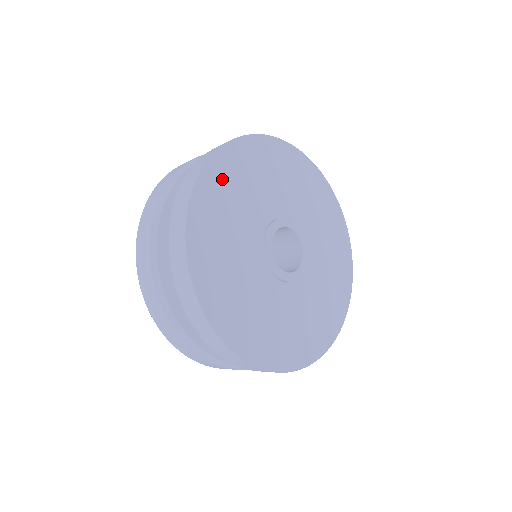
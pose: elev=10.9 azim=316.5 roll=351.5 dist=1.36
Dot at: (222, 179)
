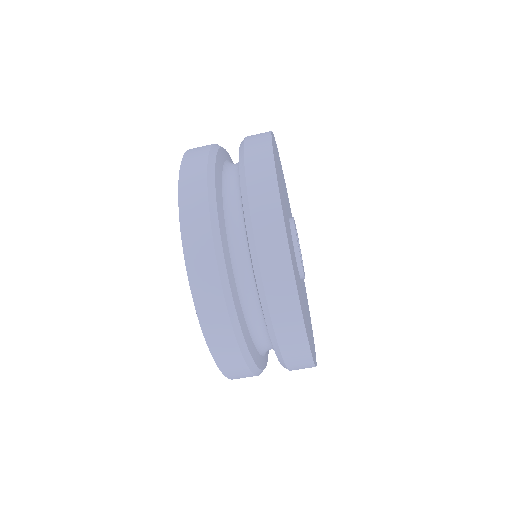
Dot at: (277, 169)
